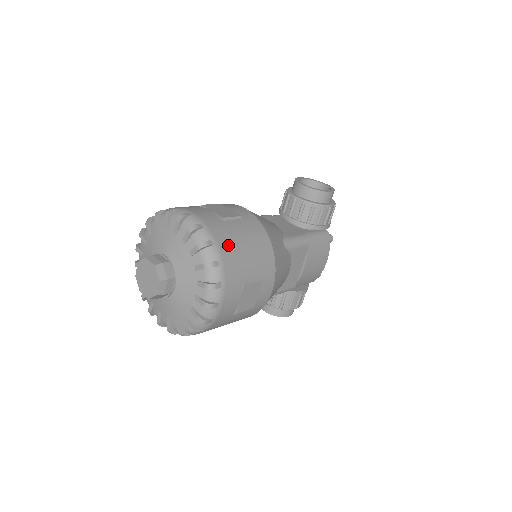
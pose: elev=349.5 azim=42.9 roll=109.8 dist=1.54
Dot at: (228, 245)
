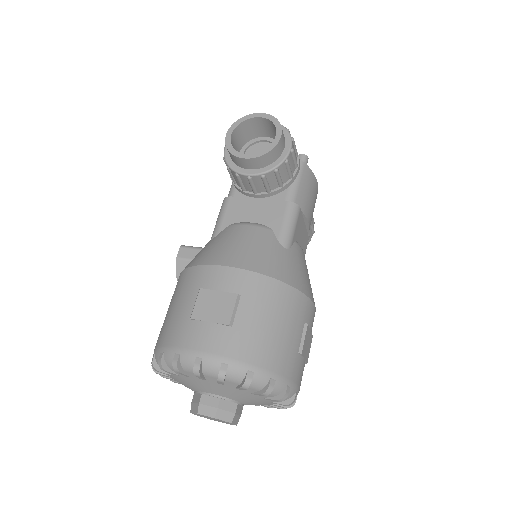
Dot at: (263, 351)
